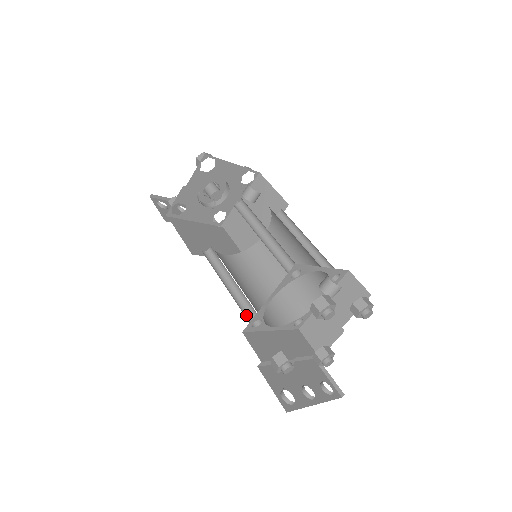
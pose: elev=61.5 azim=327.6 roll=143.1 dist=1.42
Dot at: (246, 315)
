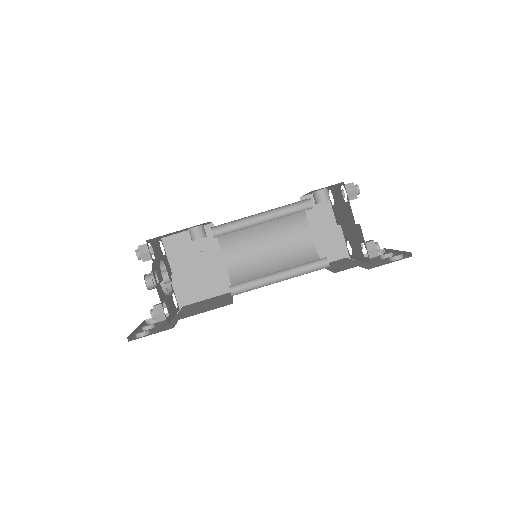
Dot at: occluded
